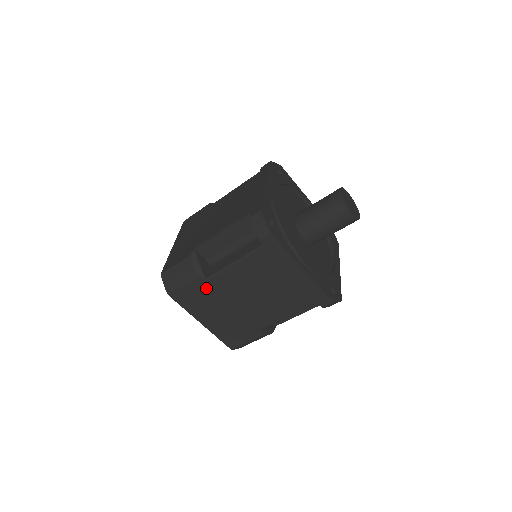
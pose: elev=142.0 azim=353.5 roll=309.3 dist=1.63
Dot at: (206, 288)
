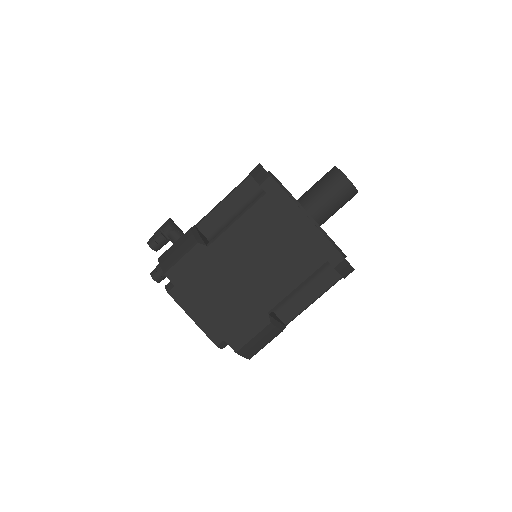
Dot at: occluded
